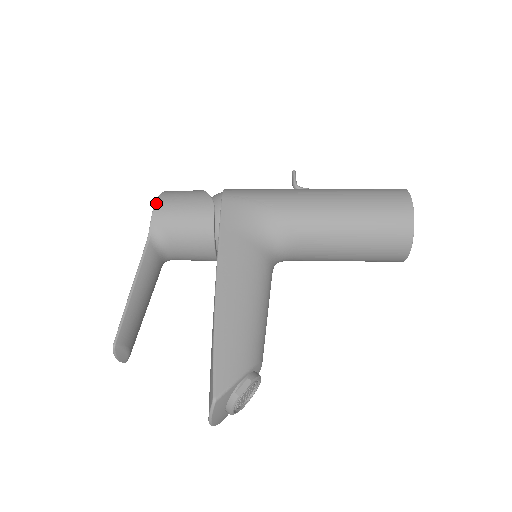
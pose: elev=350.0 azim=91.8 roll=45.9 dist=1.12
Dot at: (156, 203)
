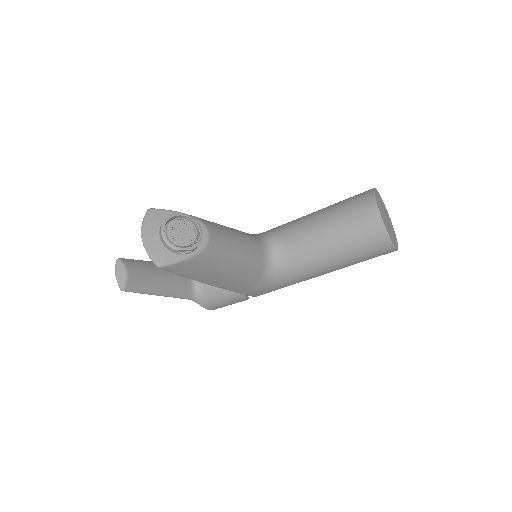
Dot at: occluded
